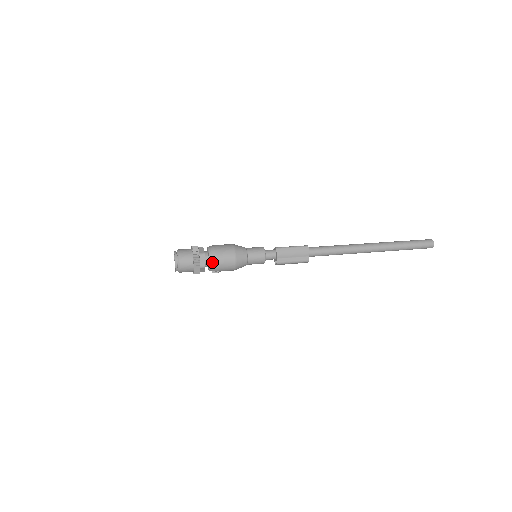
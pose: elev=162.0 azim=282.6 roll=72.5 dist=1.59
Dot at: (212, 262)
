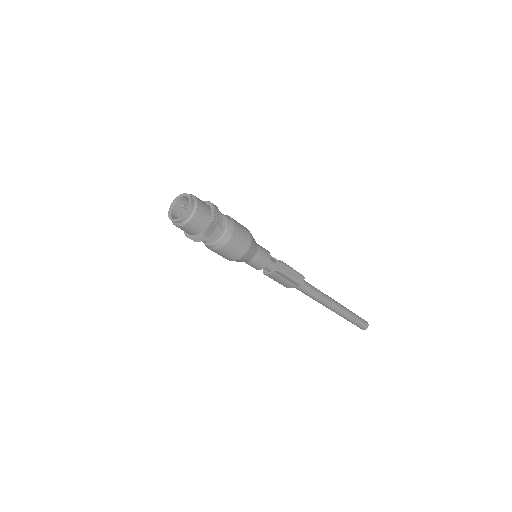
Dot at: (226, 215)
